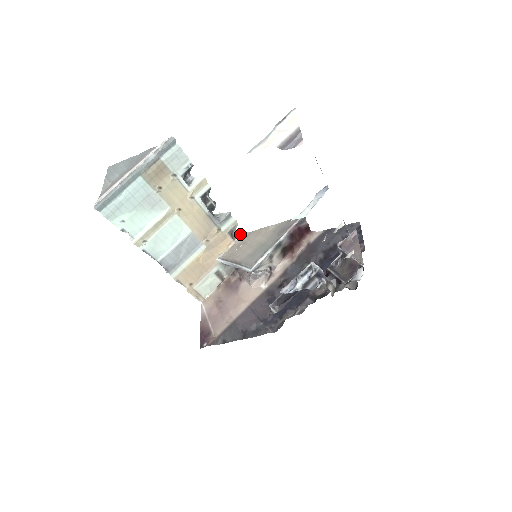
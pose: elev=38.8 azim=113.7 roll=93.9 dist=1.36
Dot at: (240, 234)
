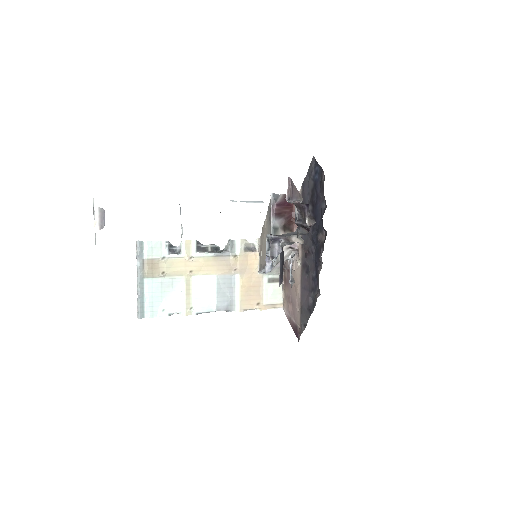
Dot at: (256, 243)
